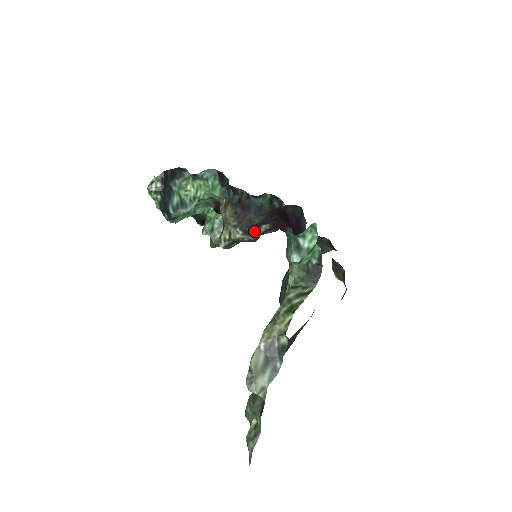
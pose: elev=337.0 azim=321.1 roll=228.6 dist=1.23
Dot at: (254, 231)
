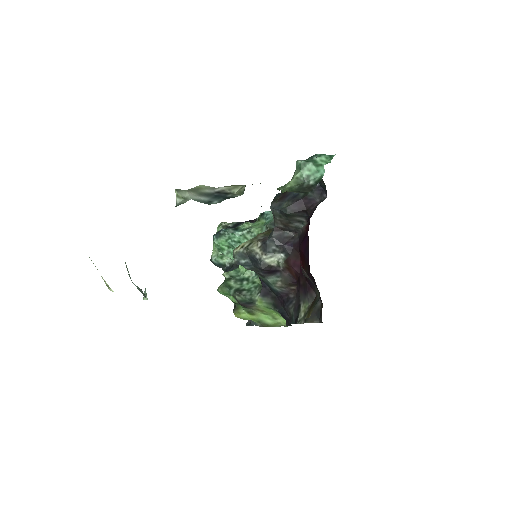
Dot at: (270, 249)
